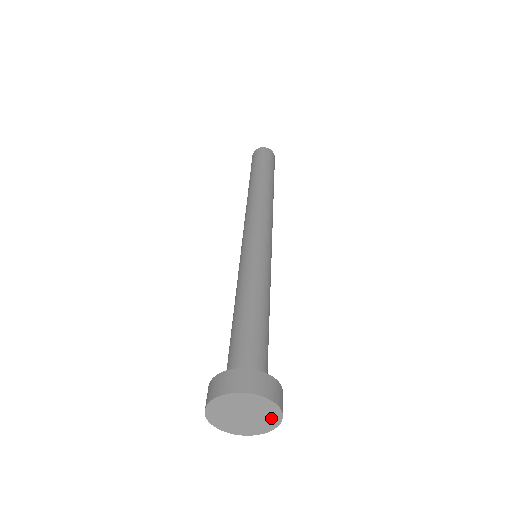
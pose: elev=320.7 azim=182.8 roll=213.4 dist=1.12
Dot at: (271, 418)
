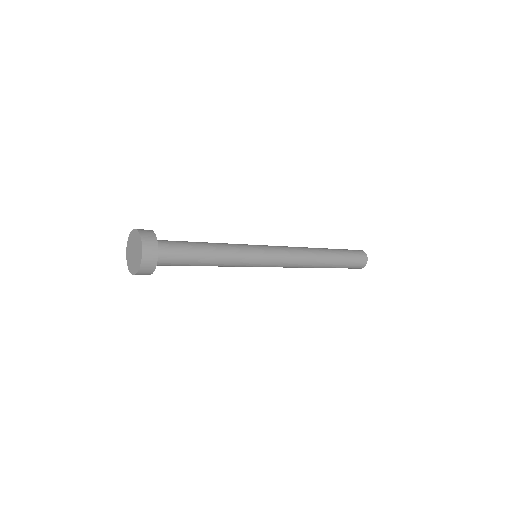
Dot at: (139, 261)
